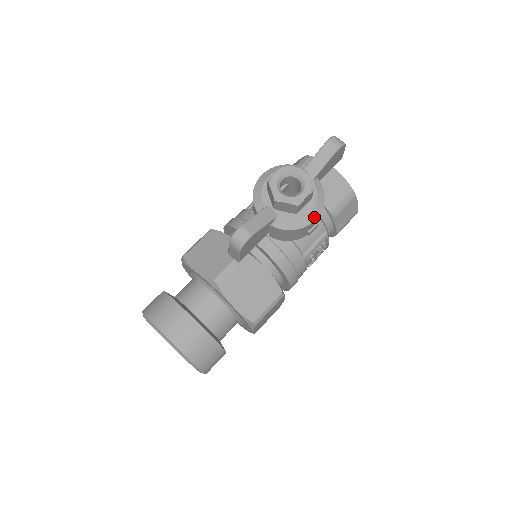
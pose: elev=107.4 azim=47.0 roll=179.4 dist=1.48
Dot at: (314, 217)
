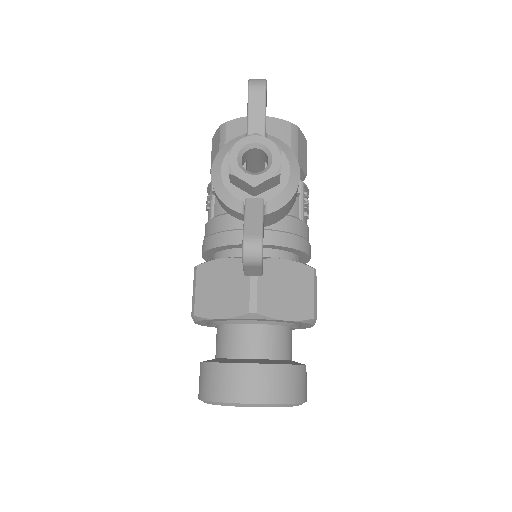
Dot at: (297, 173)
